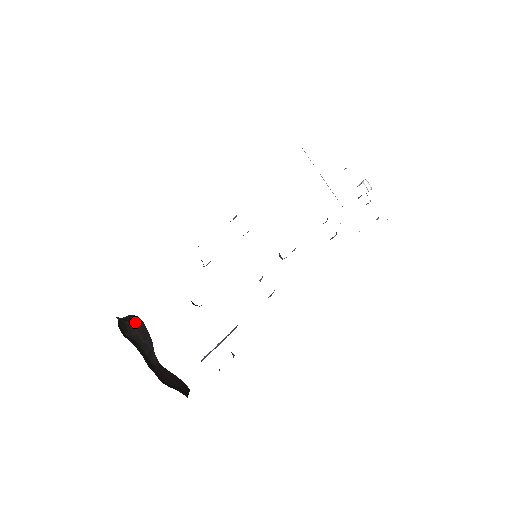
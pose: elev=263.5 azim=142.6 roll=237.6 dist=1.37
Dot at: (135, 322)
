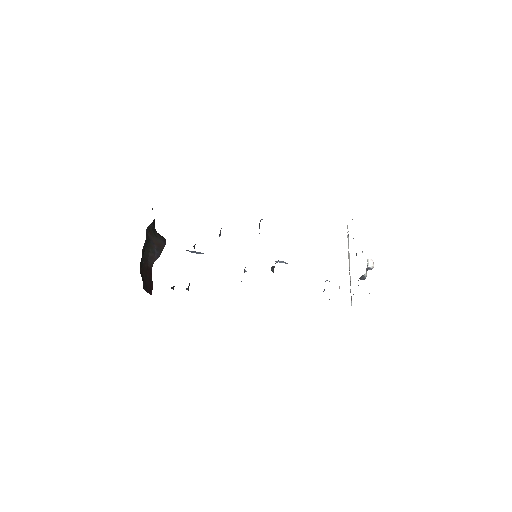
Dot at: (161, 239)
